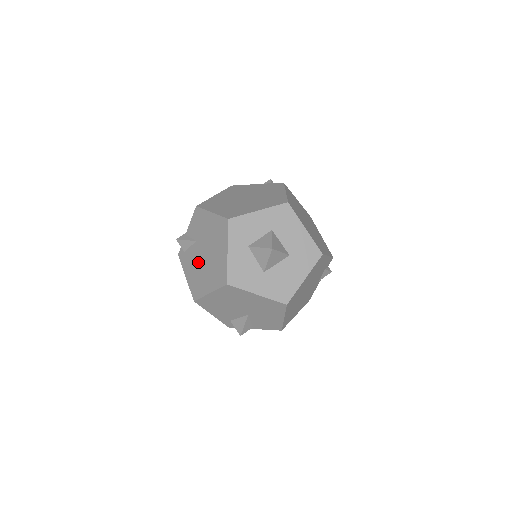
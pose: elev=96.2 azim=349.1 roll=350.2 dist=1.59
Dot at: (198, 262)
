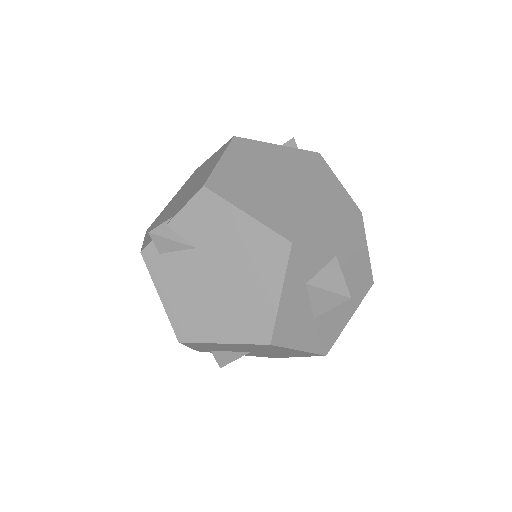
Dot at: (198, 285)
